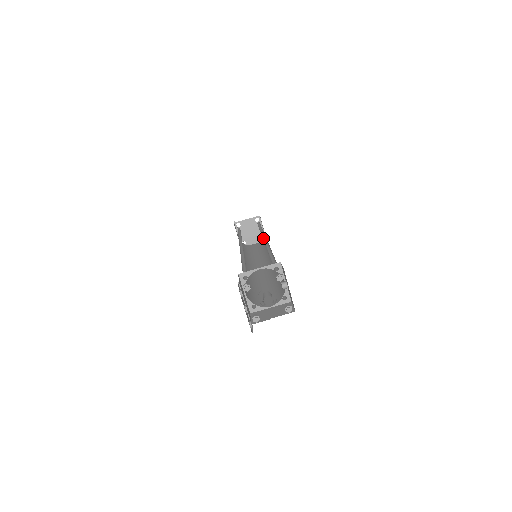
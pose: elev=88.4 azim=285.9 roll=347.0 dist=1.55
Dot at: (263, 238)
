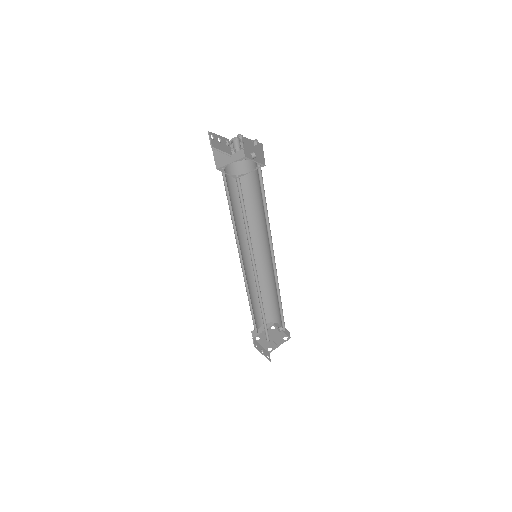
Dot at: (261, 261)
